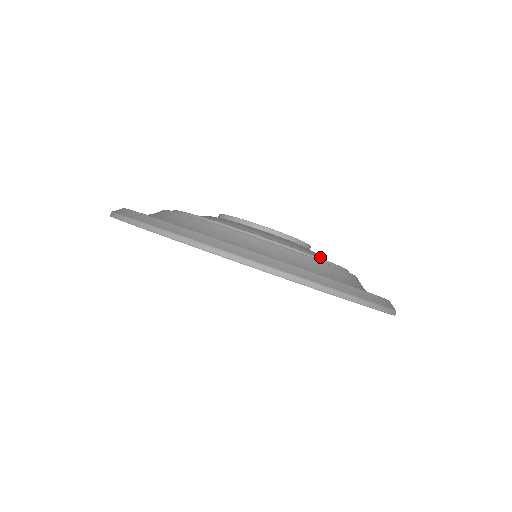
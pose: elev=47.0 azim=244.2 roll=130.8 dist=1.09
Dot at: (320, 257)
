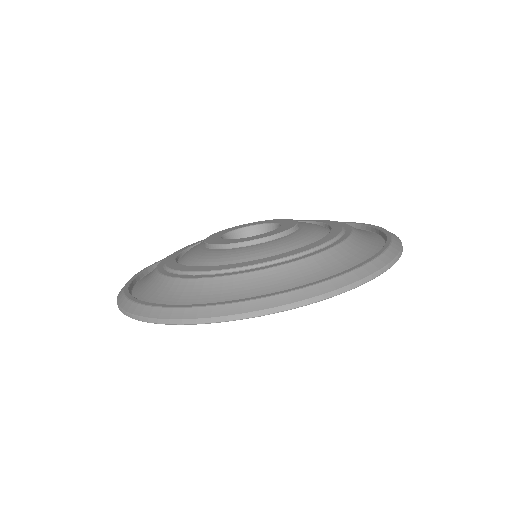
Dot at: (279, 249)
